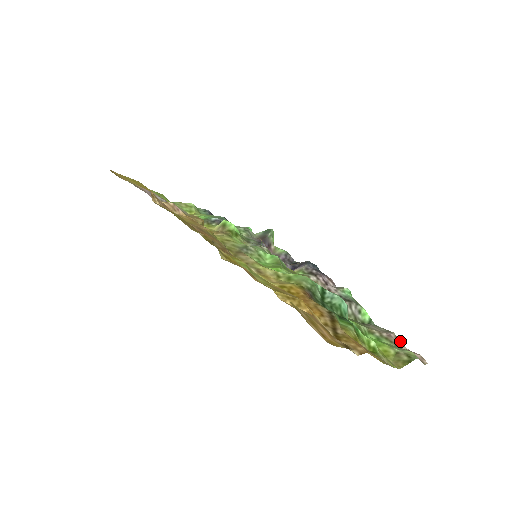
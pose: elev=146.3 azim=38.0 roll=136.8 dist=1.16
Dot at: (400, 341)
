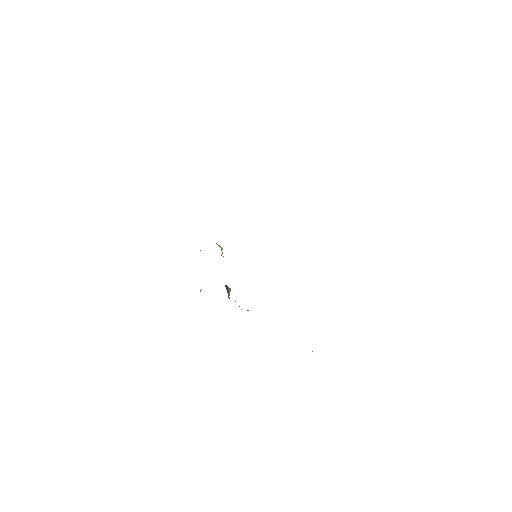
Dot at: occluded
